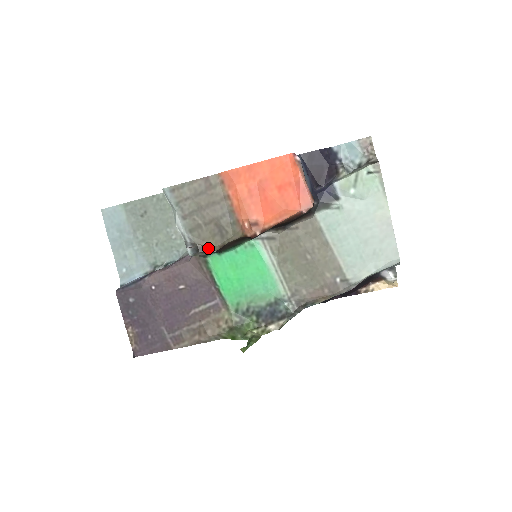
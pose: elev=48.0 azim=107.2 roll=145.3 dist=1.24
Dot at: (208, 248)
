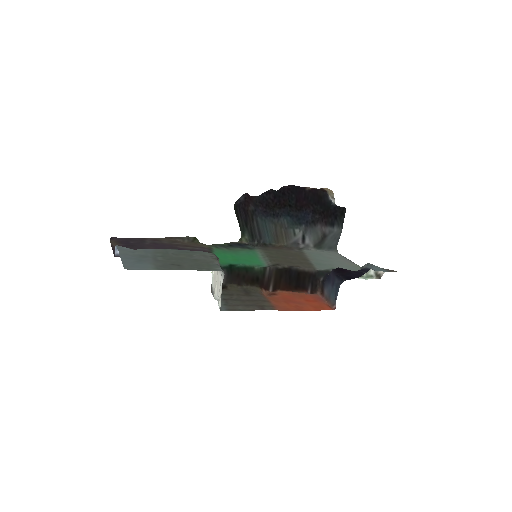
Dot at: (228, 286)
